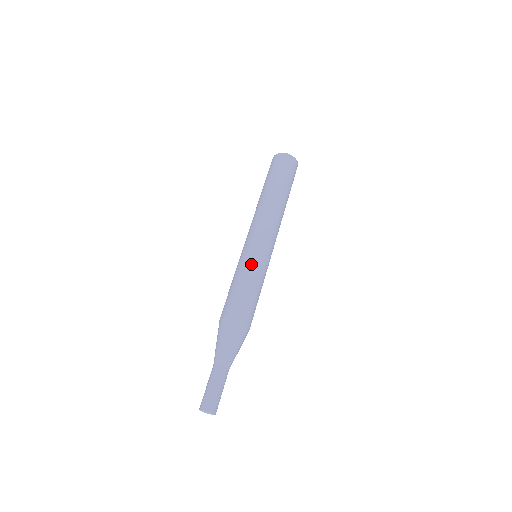
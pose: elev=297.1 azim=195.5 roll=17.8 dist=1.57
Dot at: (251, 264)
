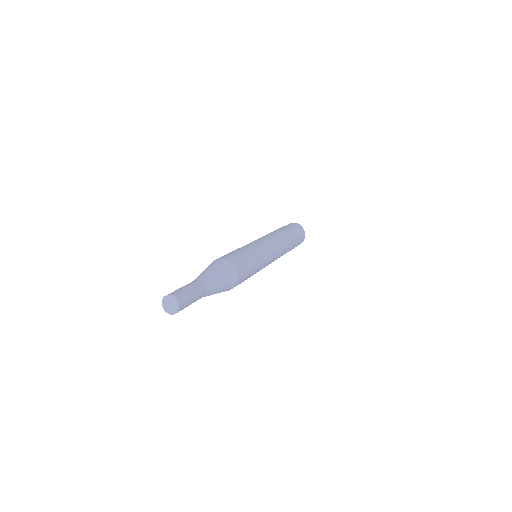
Dot at: (256, 247)
